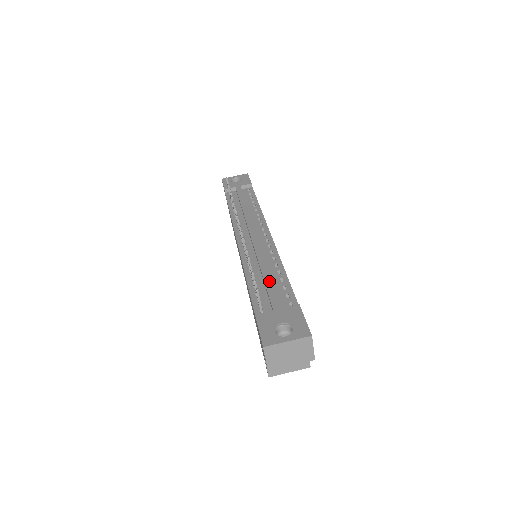
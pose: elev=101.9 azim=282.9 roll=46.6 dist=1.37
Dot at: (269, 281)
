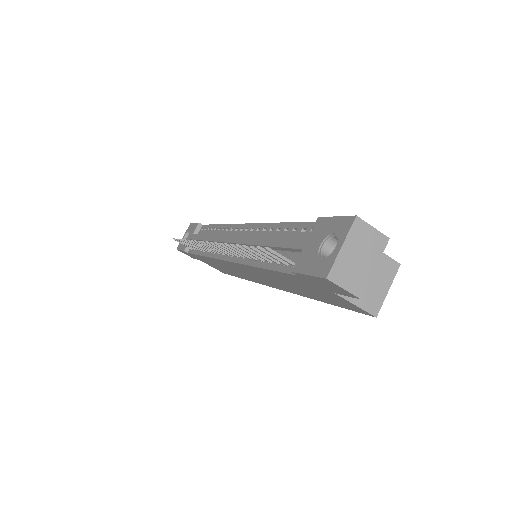
Dot at: (276, 241)
